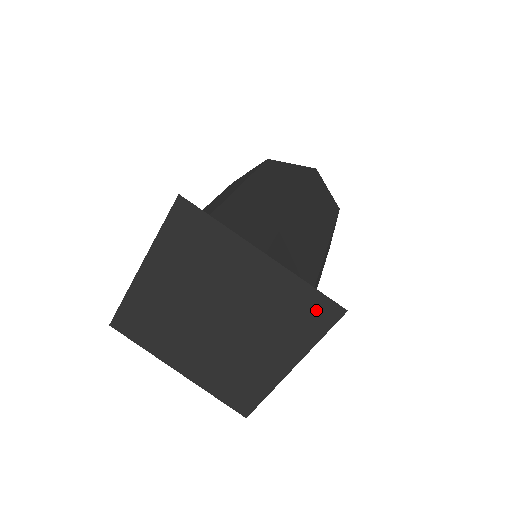
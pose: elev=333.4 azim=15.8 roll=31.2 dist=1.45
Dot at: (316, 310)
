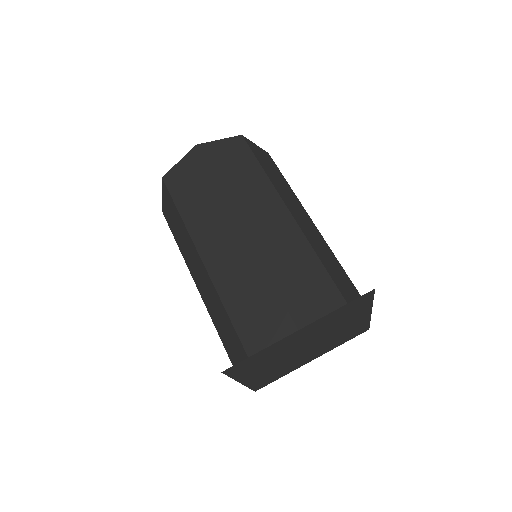
Dot at: (358, 332)
